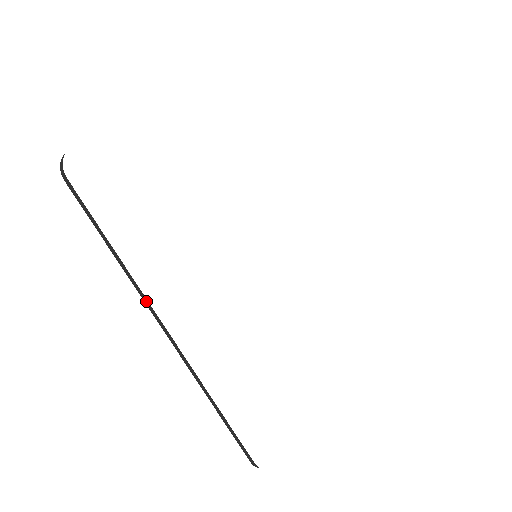
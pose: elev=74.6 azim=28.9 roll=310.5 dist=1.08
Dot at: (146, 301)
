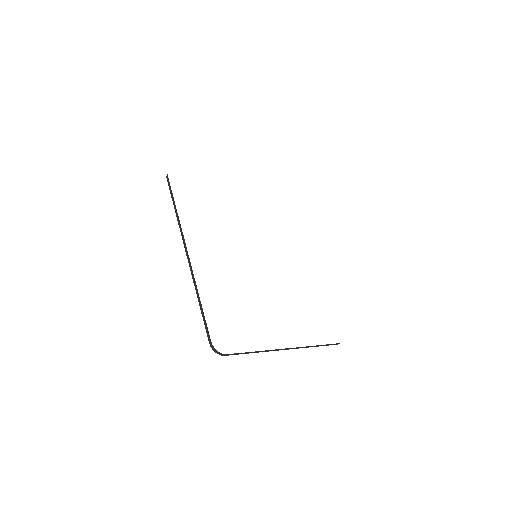
Dot at: (182, 233)
